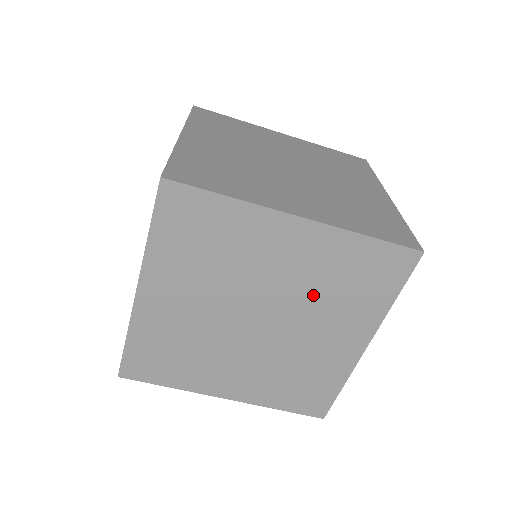
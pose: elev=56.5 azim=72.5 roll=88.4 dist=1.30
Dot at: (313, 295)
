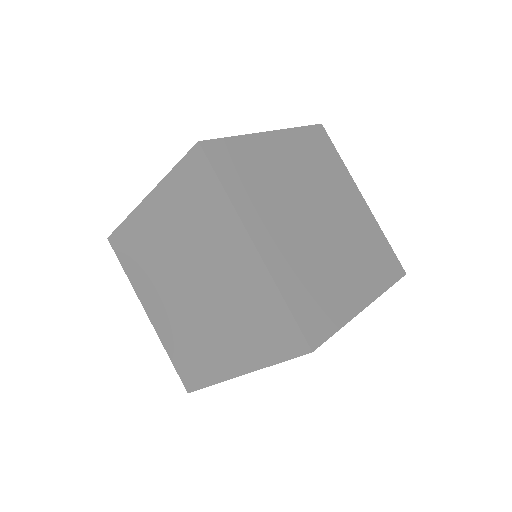
Dot at: (353, 238)
